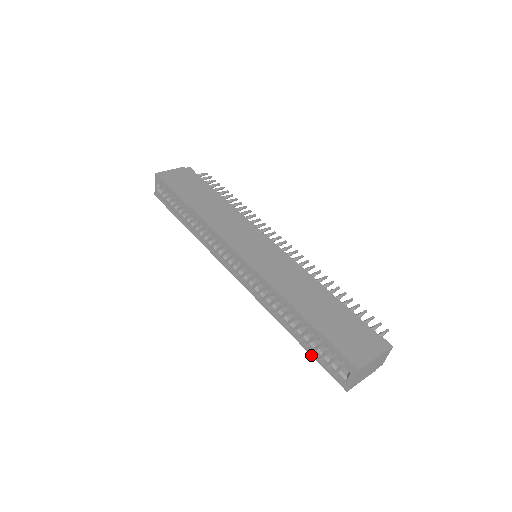
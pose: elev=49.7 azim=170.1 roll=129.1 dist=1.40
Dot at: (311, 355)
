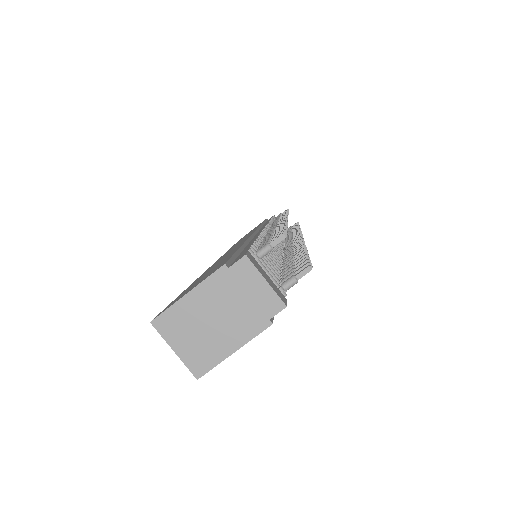
Dot at: occluded
